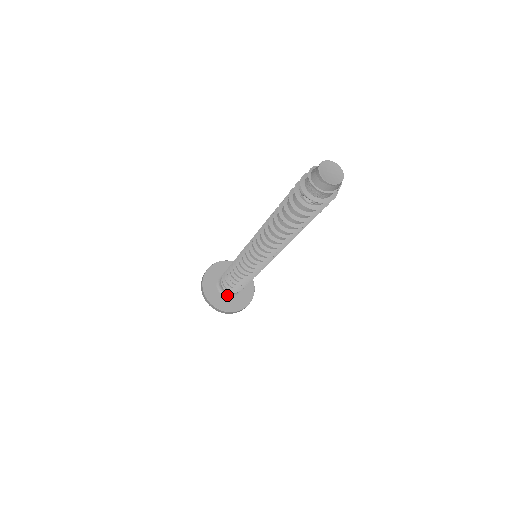
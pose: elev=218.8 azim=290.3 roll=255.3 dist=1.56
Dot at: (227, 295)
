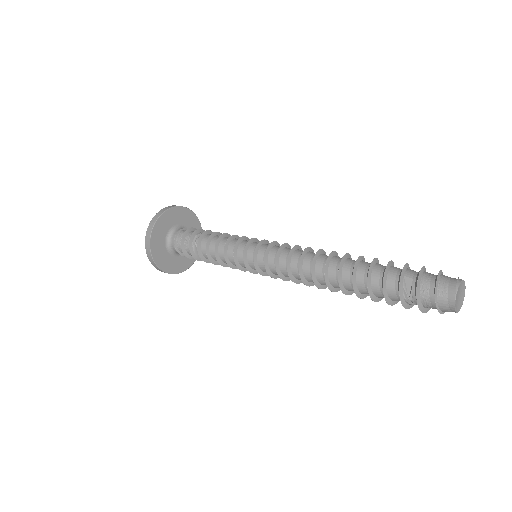
Dot at: (178, 254)
